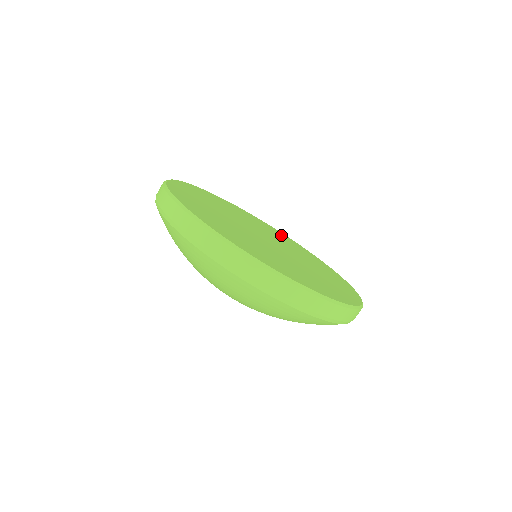
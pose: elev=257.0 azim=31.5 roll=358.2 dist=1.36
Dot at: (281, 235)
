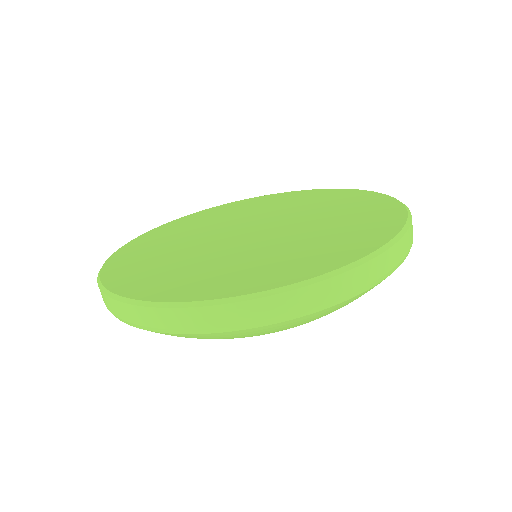
Dot at: (327, 196)
